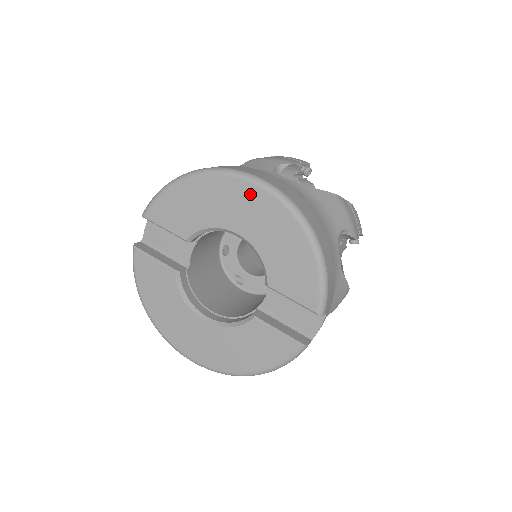
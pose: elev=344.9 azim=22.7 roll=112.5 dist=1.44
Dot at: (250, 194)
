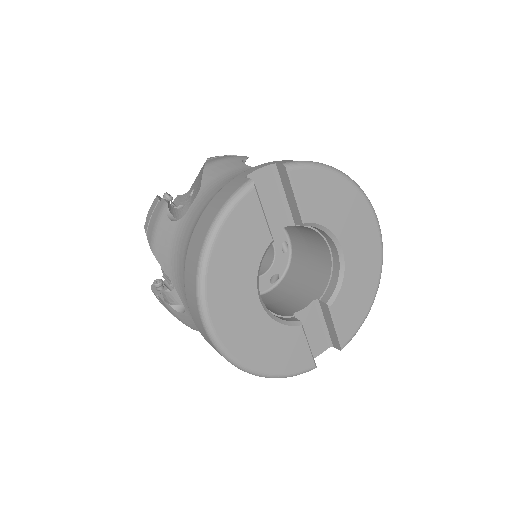
Dot at: (372, 232)
